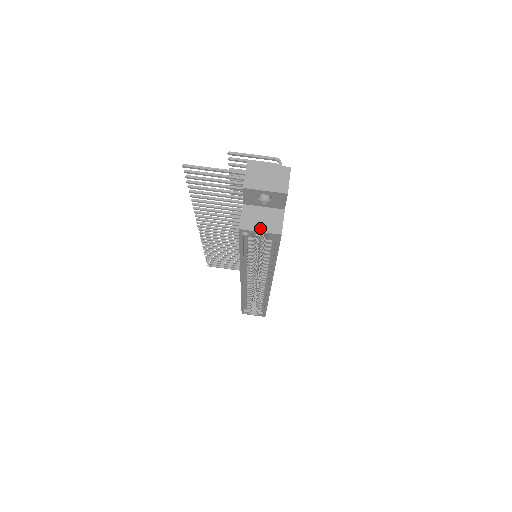
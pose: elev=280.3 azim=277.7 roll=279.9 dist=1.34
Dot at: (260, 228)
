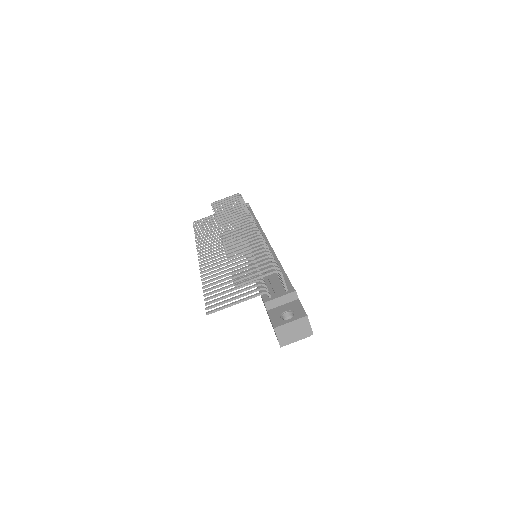
Dot at: occluded
